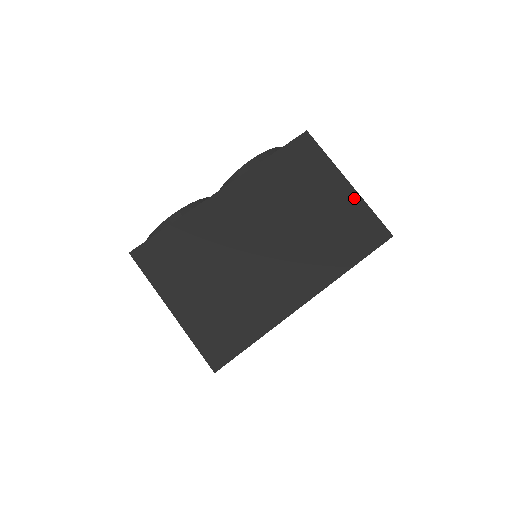
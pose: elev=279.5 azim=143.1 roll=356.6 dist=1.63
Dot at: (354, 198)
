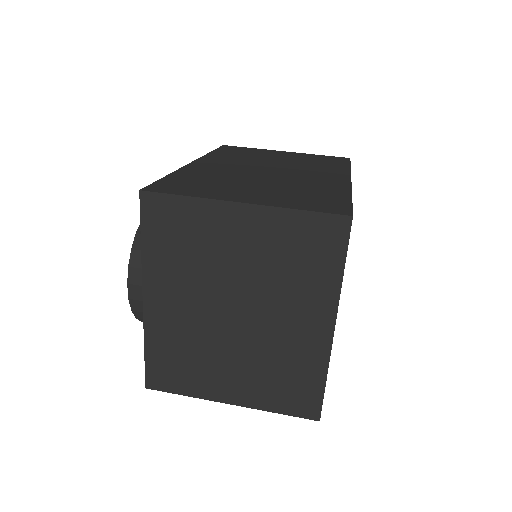
Dot at: (299, 154)
